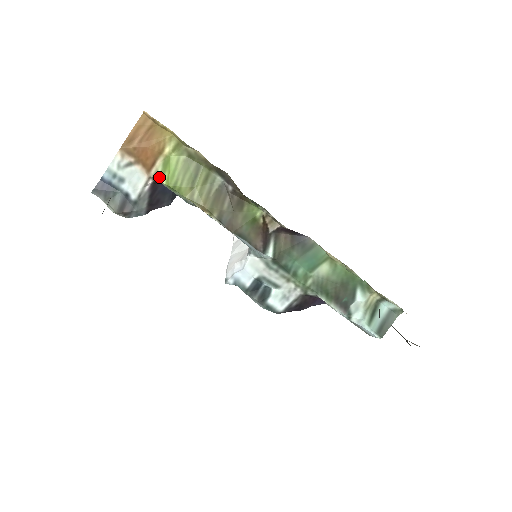
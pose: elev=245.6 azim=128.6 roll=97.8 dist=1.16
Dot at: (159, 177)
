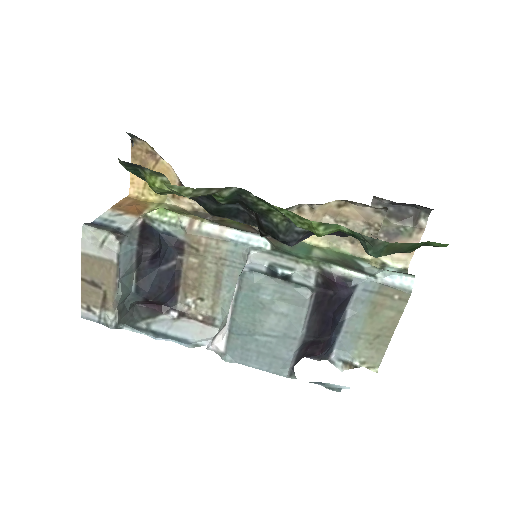
Dot at: (149, 212)
